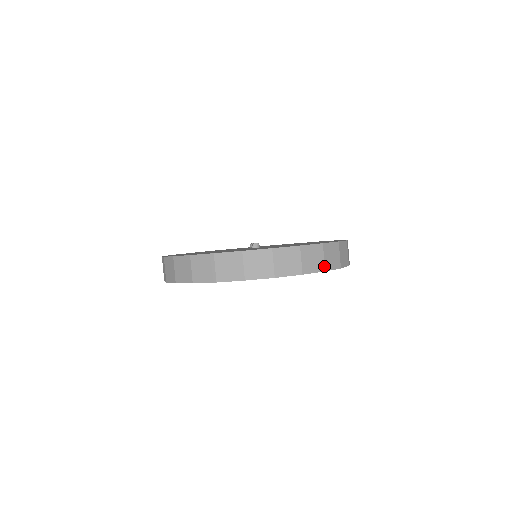
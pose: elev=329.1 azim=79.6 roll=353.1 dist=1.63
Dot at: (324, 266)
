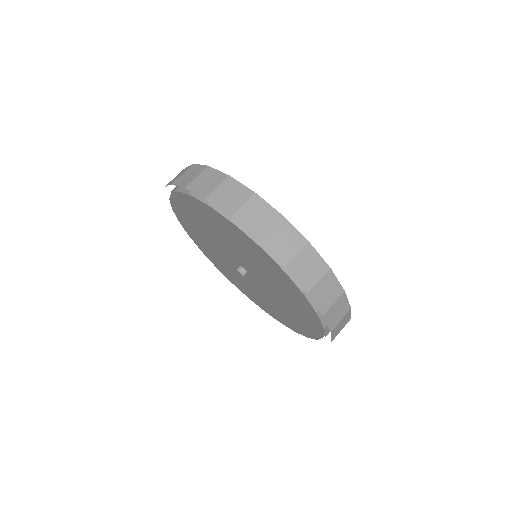
Dot at: (262, 236)
